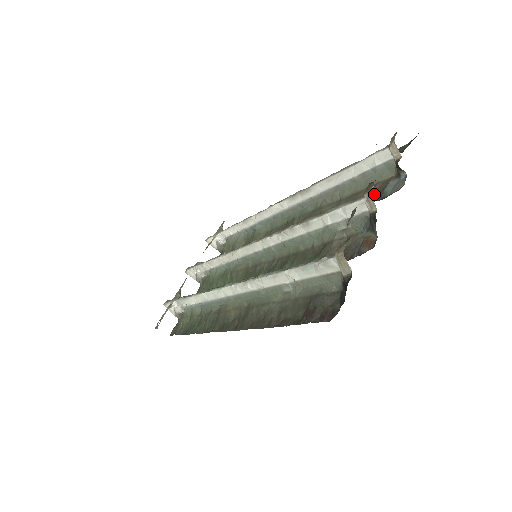
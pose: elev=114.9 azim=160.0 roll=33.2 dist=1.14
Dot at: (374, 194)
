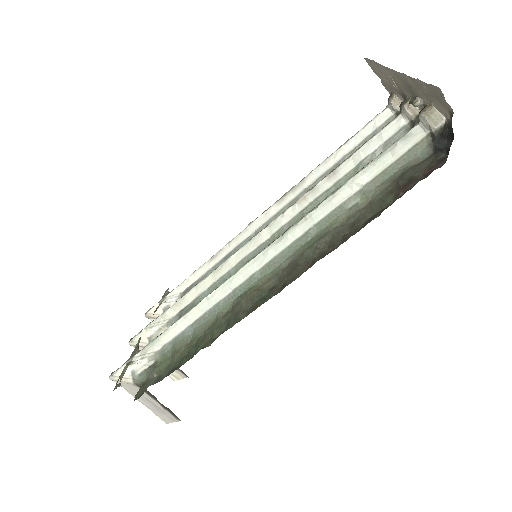
Dot at: occluded
